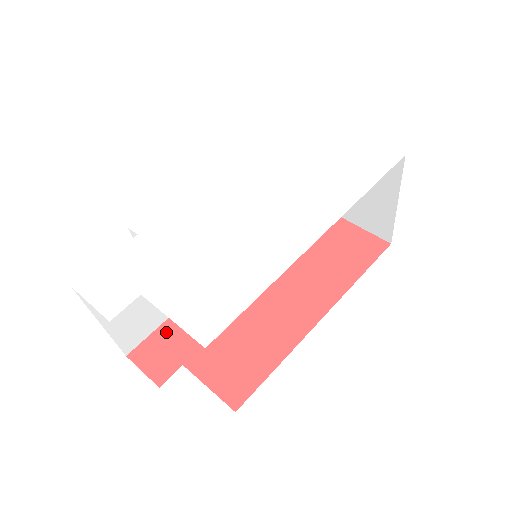
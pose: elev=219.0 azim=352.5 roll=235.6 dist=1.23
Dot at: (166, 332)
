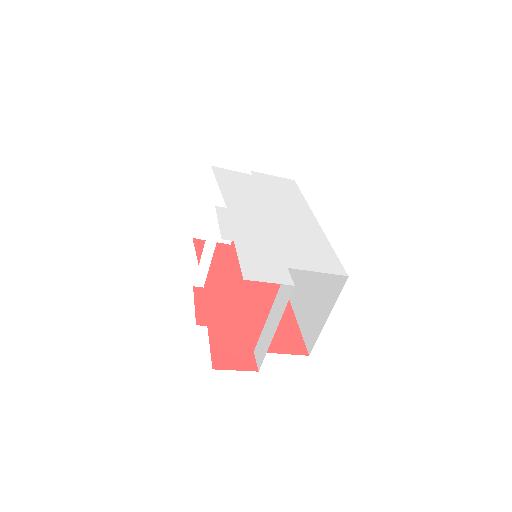
Dot at: (218, 341)
